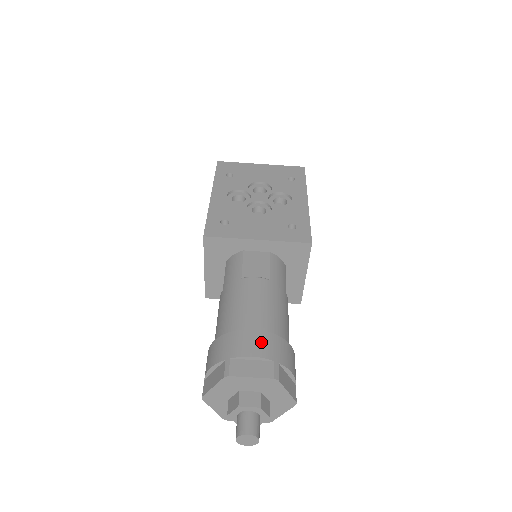
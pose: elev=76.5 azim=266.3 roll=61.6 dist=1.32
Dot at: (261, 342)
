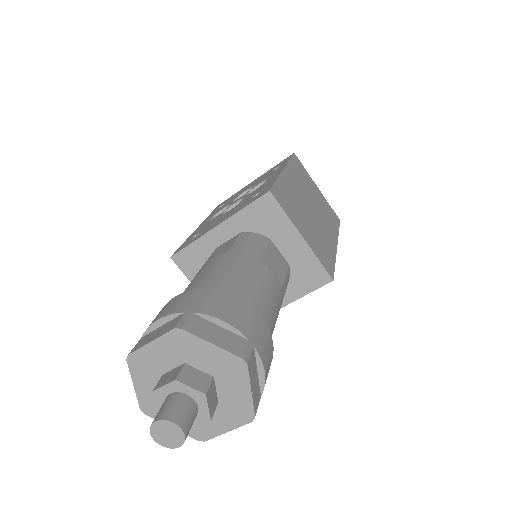
Dot at: (176, 302)
